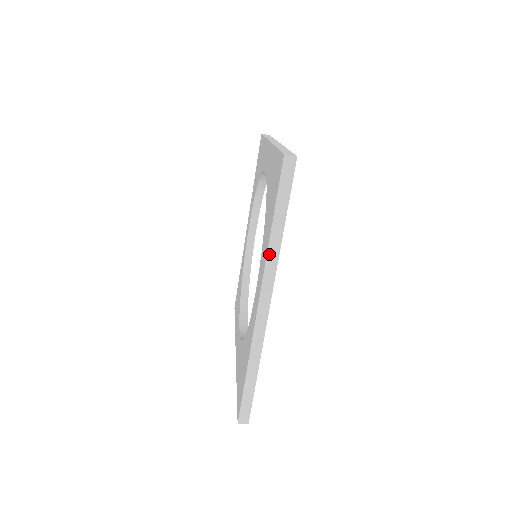
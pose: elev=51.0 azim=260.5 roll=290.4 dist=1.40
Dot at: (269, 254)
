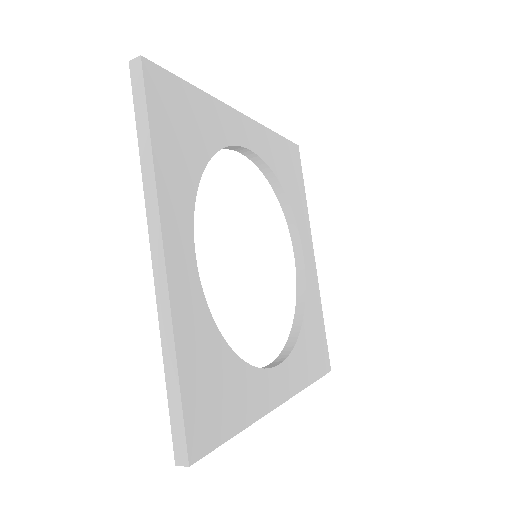
Dot at: occluded
